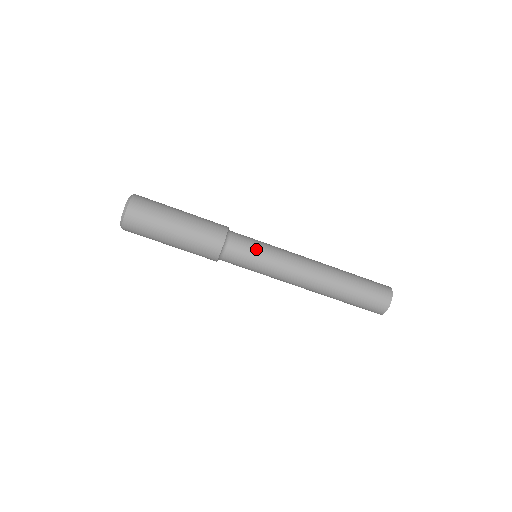
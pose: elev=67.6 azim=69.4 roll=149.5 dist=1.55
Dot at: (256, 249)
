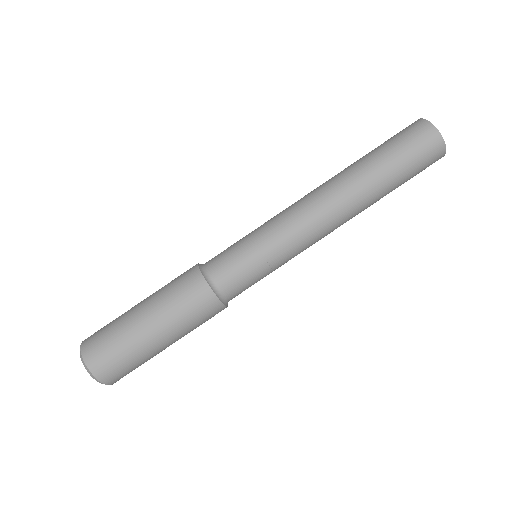
Dot at: (240, 243)
